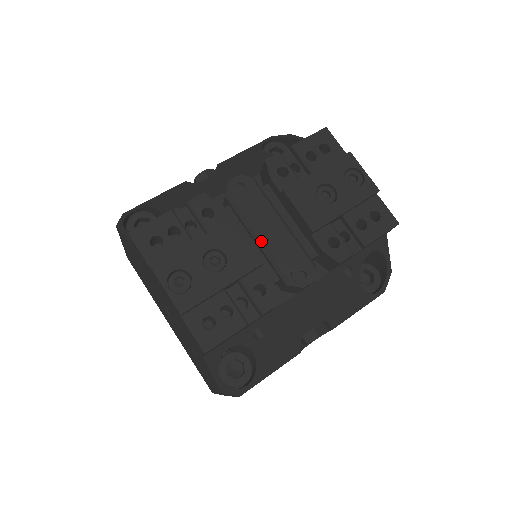
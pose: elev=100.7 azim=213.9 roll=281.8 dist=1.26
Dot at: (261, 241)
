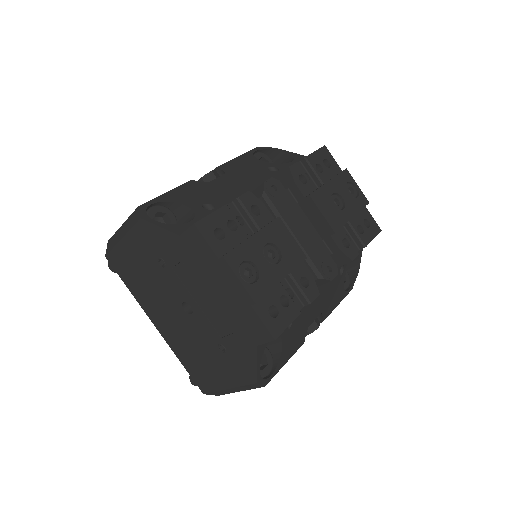
Dot at: (296, 239)
